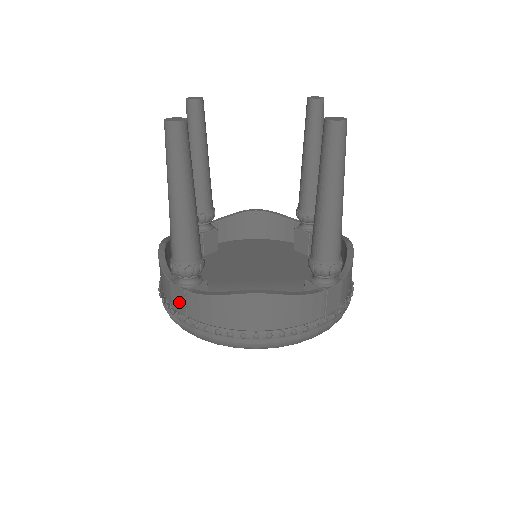
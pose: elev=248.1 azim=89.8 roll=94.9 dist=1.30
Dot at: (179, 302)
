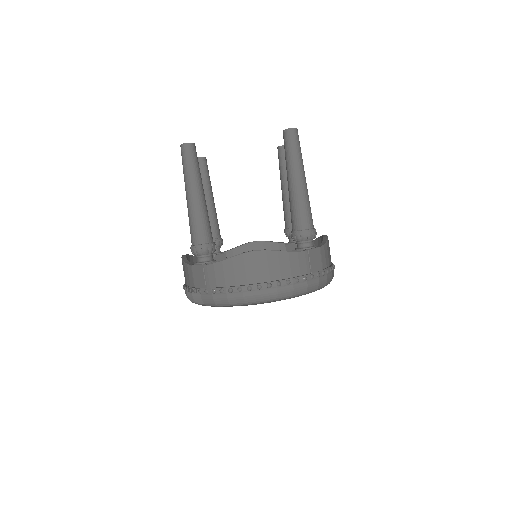
Dot at: (199, 278)
